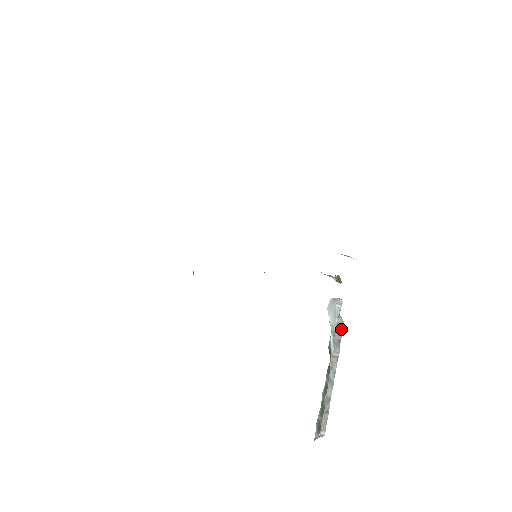
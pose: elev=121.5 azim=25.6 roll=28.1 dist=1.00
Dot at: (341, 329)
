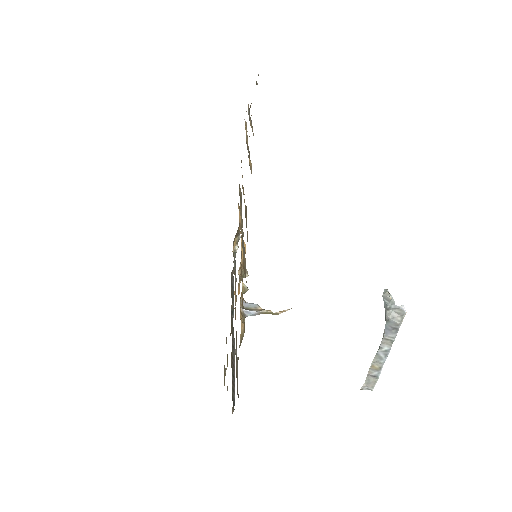
Dot at: (397, 319)
